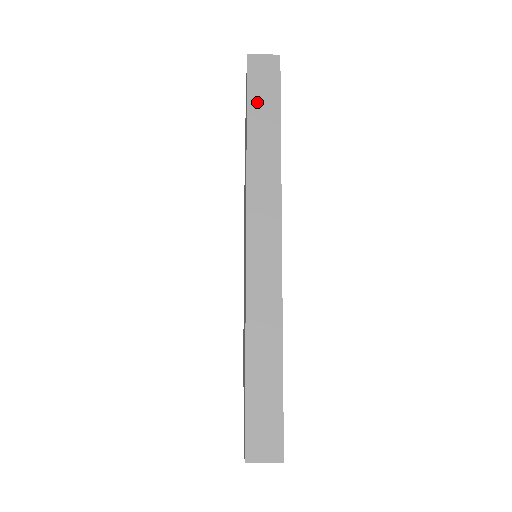
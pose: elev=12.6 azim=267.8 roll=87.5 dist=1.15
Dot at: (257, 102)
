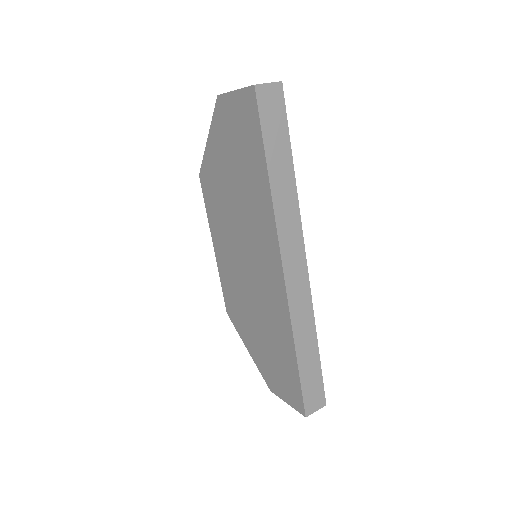
Dot at: (271, 138)
